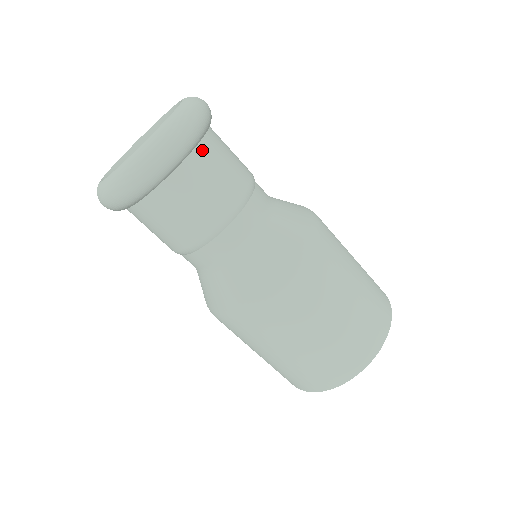
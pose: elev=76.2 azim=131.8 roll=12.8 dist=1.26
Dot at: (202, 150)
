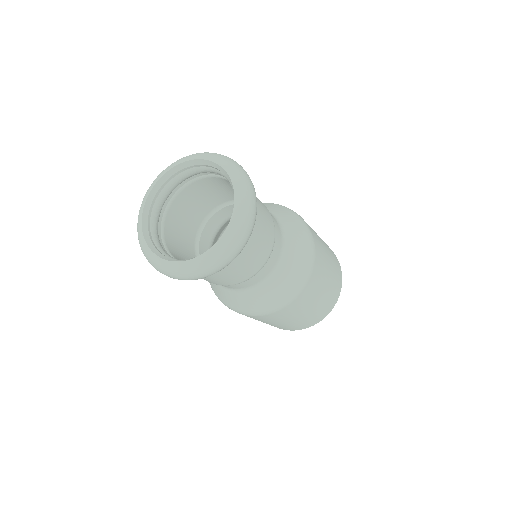
Dot at: occluded
